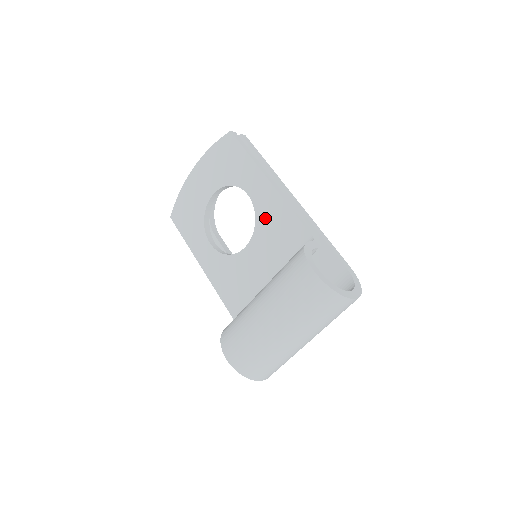
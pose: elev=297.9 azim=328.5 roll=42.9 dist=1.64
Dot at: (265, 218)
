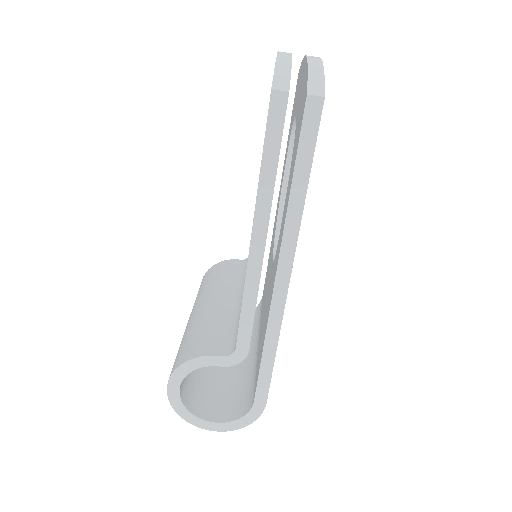
Dot at: occluded
